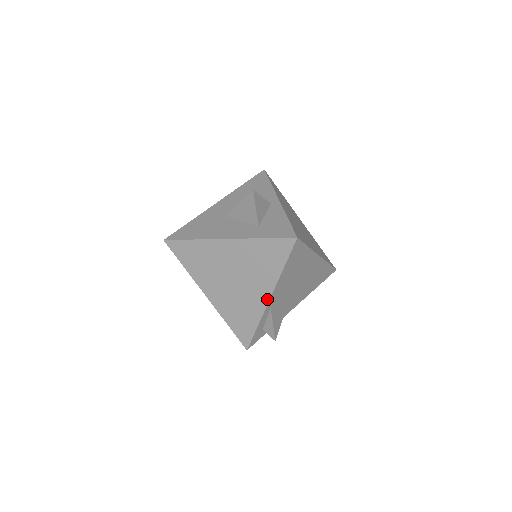
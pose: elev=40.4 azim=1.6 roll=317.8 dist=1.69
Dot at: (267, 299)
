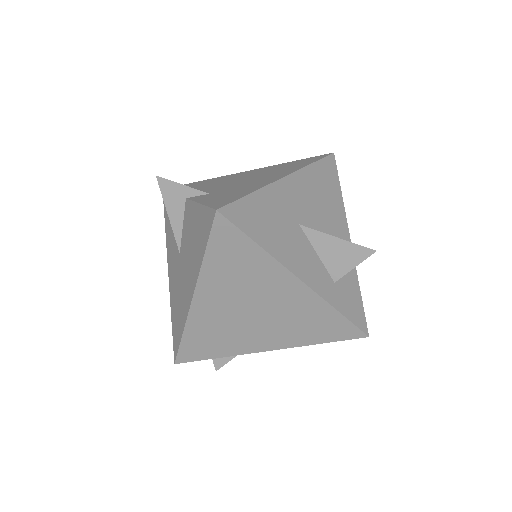
Dot at: (265, 349)
